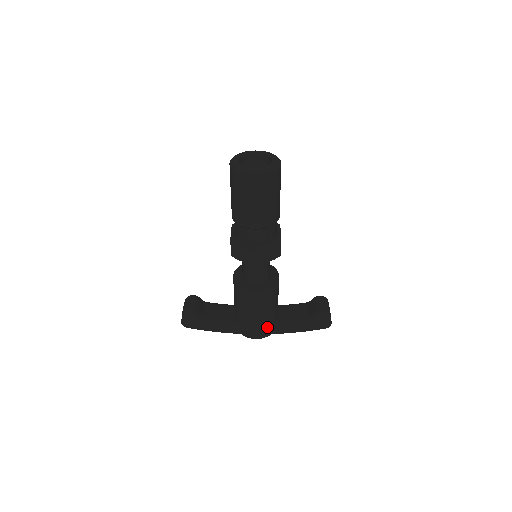
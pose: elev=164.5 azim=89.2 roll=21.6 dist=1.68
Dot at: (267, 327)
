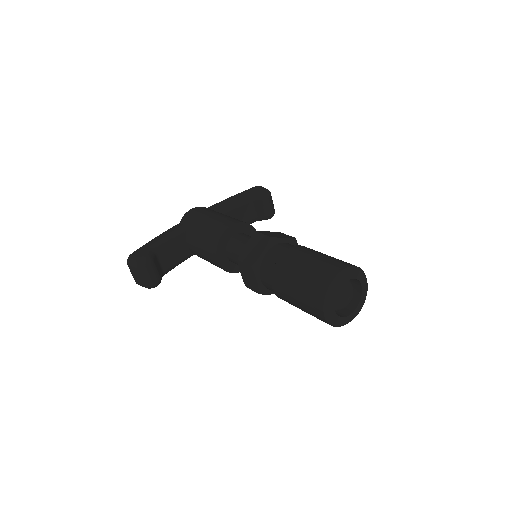
Dot at: occluded
